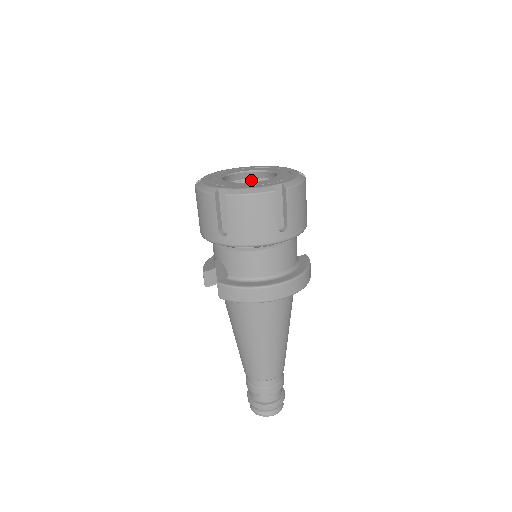
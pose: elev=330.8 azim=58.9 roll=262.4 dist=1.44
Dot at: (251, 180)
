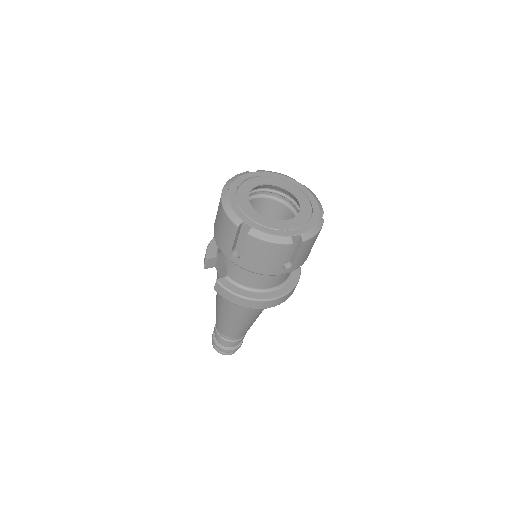
Dot at: (274, 190)
